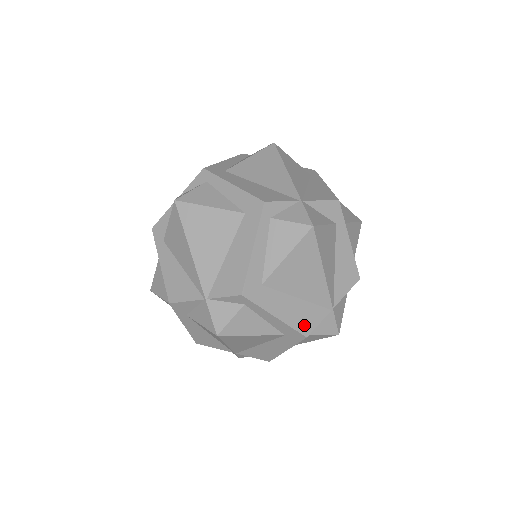
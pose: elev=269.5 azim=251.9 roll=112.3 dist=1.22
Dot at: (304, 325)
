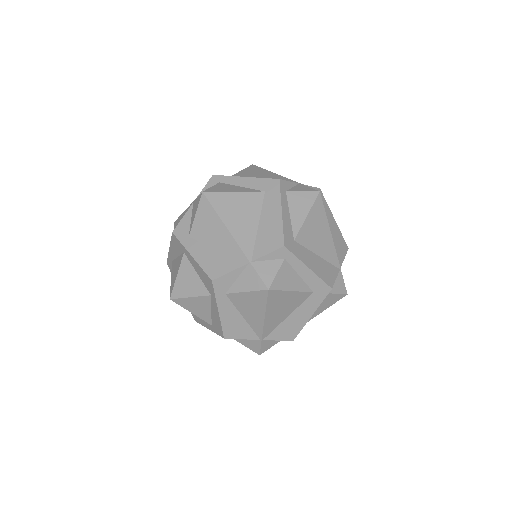
Dot at: (327, 278)
